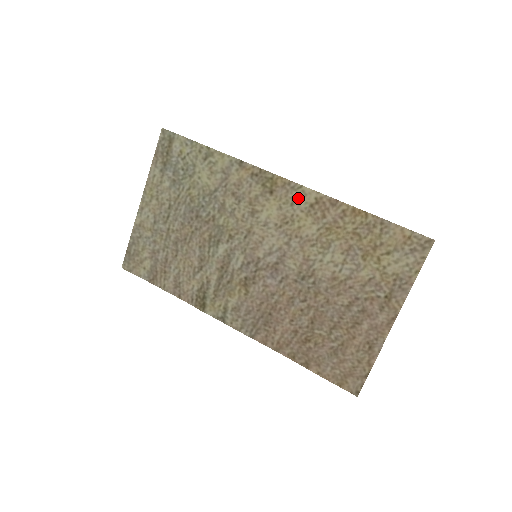
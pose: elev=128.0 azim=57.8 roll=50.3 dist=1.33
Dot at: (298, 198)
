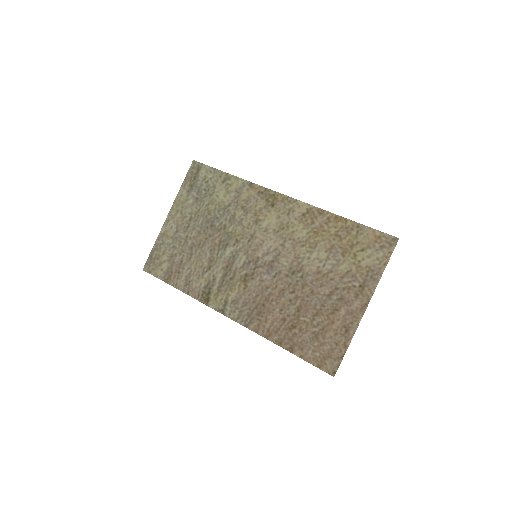
Dot at: (293, 209)
